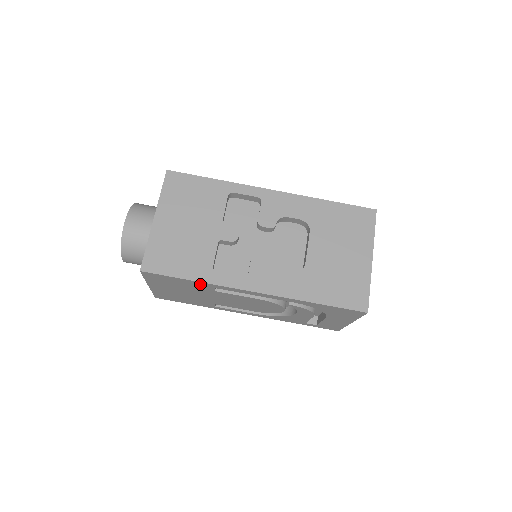
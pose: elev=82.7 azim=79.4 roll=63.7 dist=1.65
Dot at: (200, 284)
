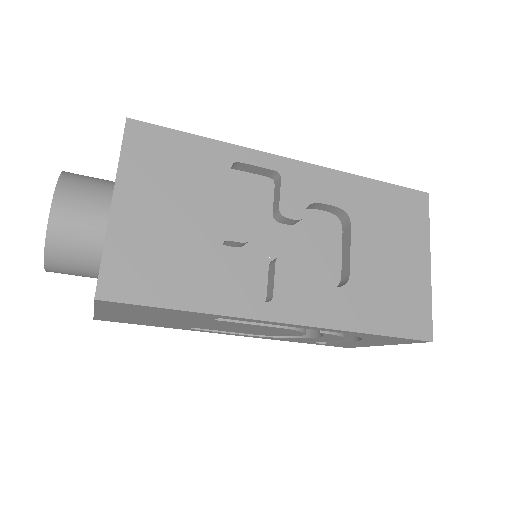
Dot at: (197, 314)
